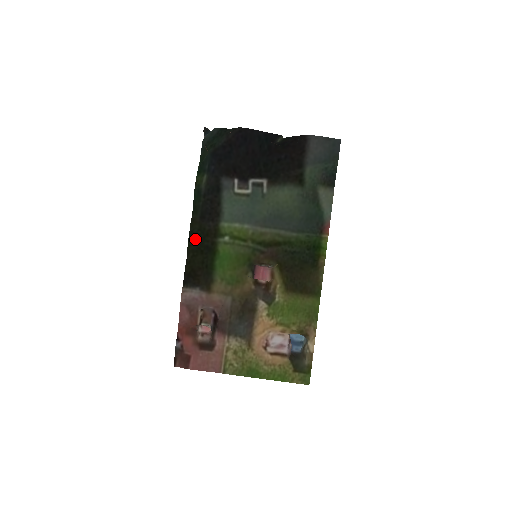
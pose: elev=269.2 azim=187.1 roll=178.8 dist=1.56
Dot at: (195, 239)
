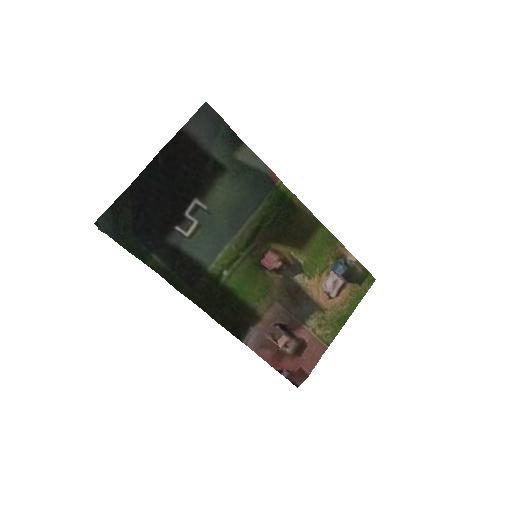
Dot at: (207, 304)
